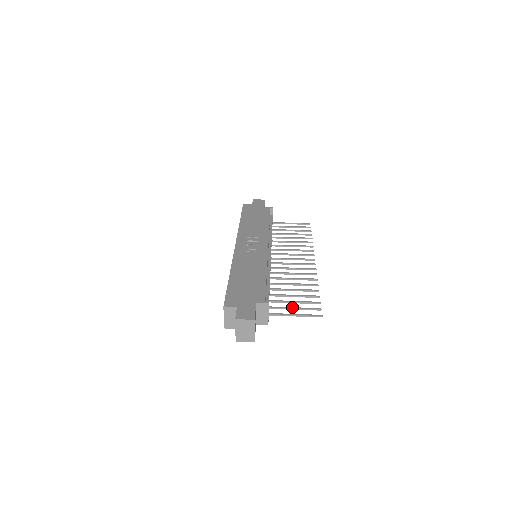
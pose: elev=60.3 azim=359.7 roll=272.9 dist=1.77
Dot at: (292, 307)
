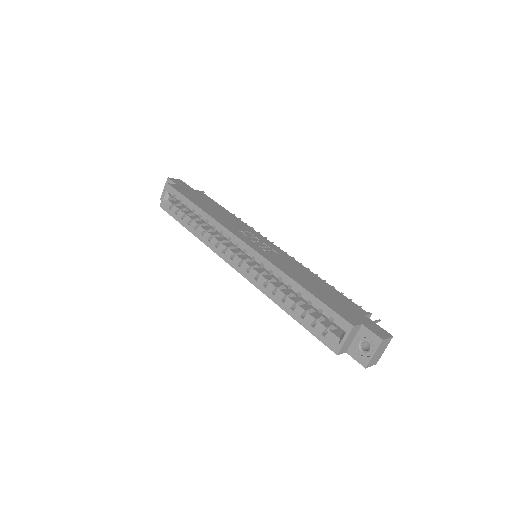
Dot at: occluded
